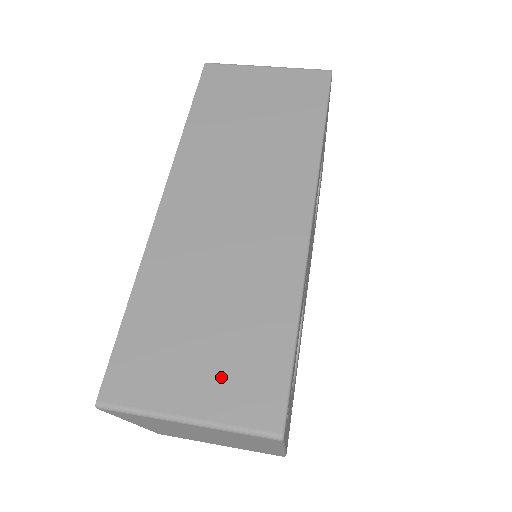
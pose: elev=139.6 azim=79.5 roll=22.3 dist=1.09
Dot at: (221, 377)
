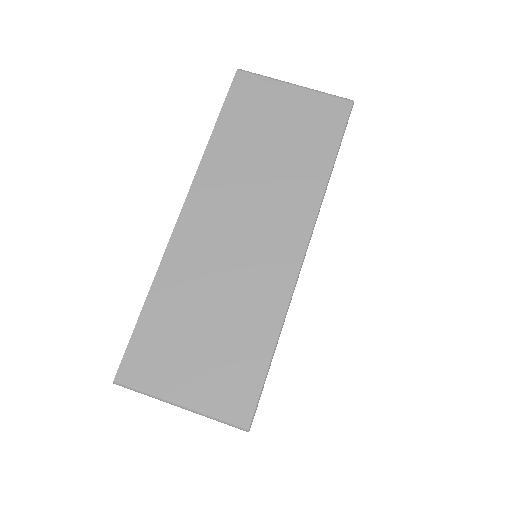
Dot at: (210, 377)
